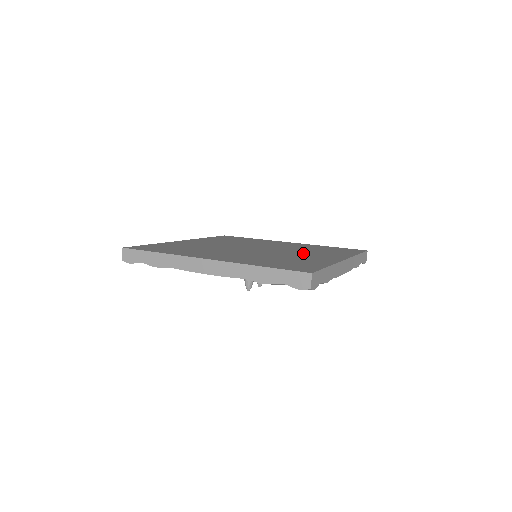
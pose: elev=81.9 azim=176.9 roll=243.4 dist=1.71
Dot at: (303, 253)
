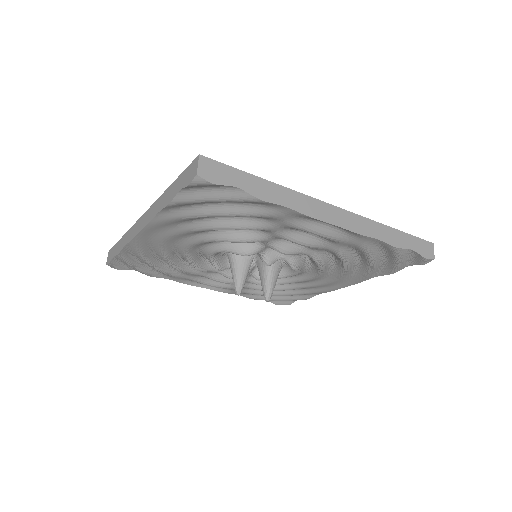
Dot at: occluded
